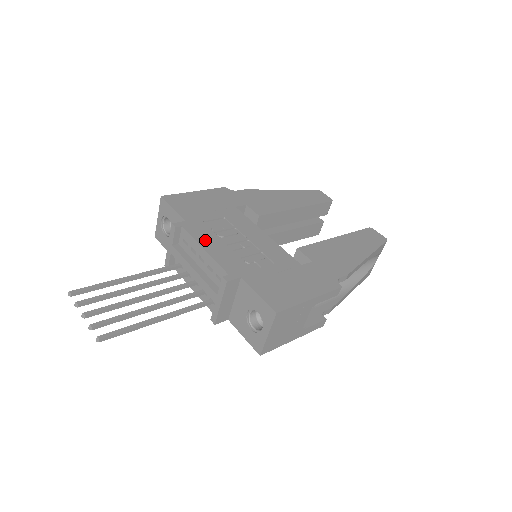
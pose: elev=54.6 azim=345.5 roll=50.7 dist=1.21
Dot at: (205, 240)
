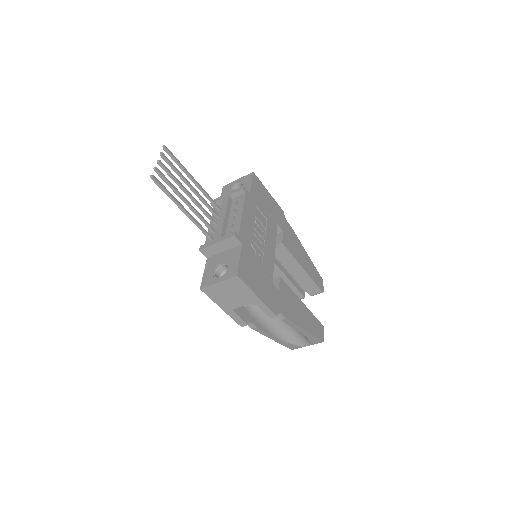
Dot at: (248, 212)
